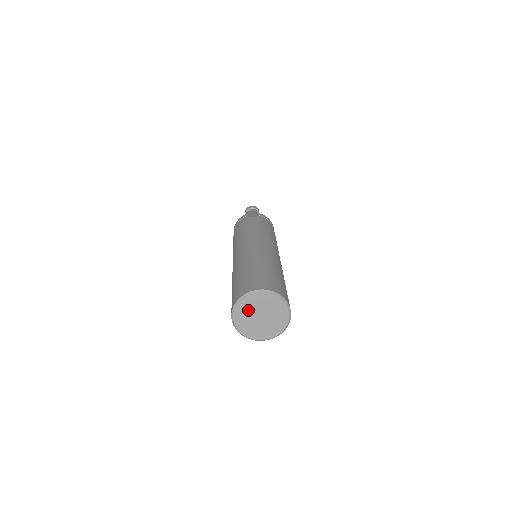
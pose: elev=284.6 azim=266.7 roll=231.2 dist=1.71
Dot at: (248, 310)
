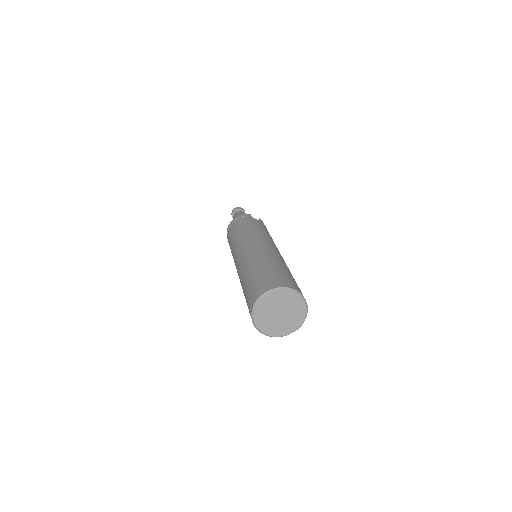
Dot at: (274, 303)
